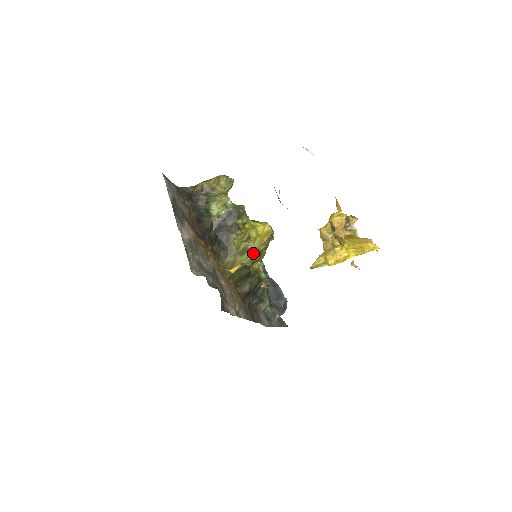
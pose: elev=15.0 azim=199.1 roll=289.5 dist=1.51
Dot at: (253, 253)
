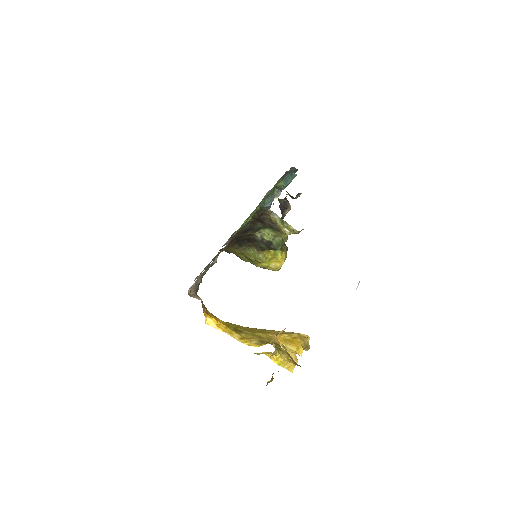
Dot at: (253, 264)
